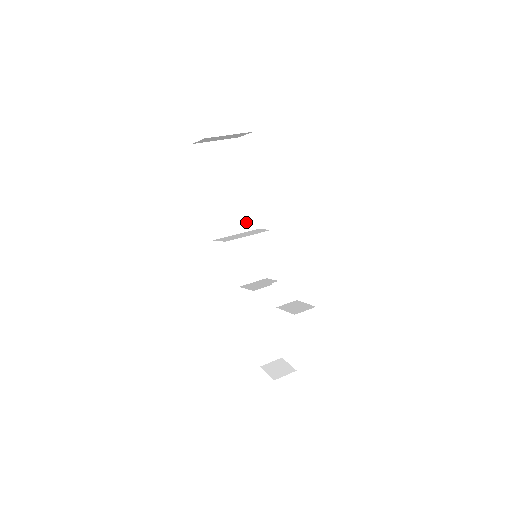
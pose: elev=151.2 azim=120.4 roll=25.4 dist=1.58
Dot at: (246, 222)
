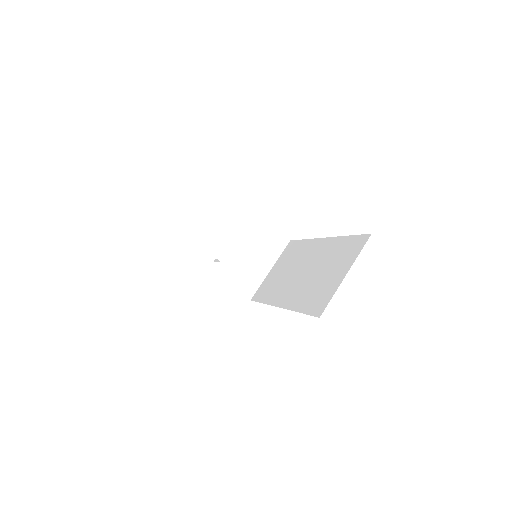
Dot at: occluded
